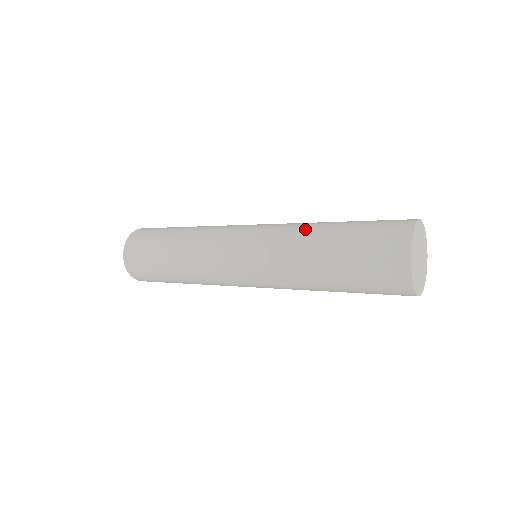
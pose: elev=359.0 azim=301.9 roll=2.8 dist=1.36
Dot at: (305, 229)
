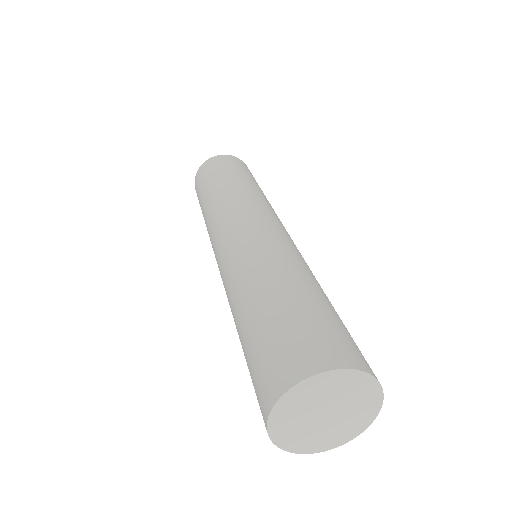
Dot at: (233, 300)
